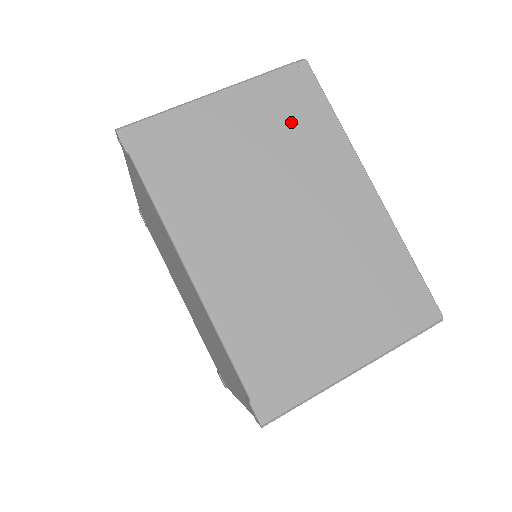
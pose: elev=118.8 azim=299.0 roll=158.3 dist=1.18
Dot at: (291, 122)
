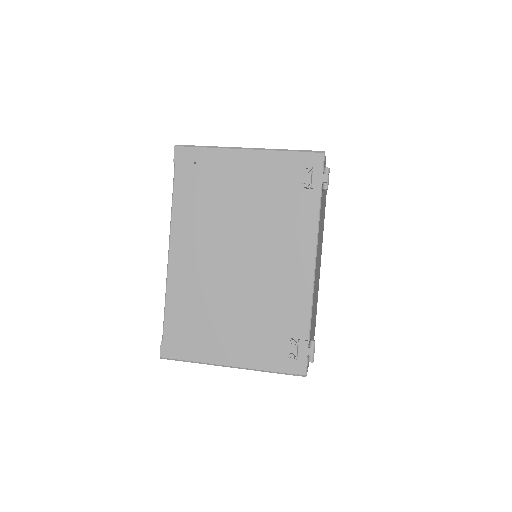
Dot at: occluded
